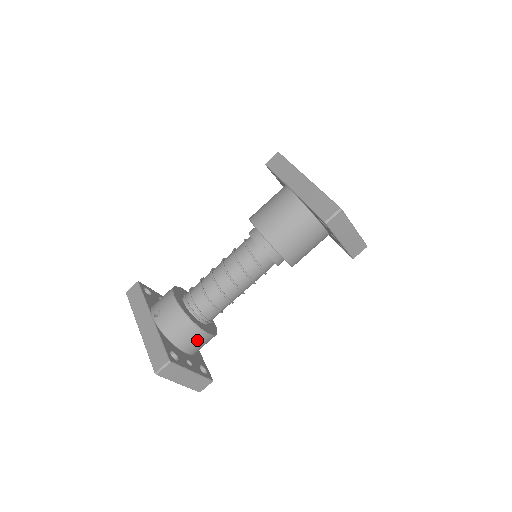
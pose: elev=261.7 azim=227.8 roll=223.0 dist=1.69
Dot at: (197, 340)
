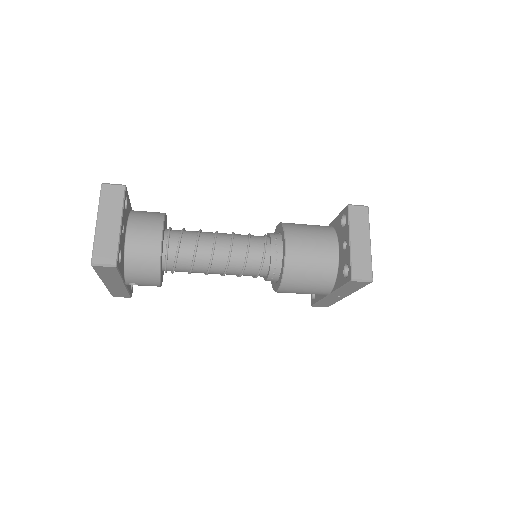
Dot at: occluded
